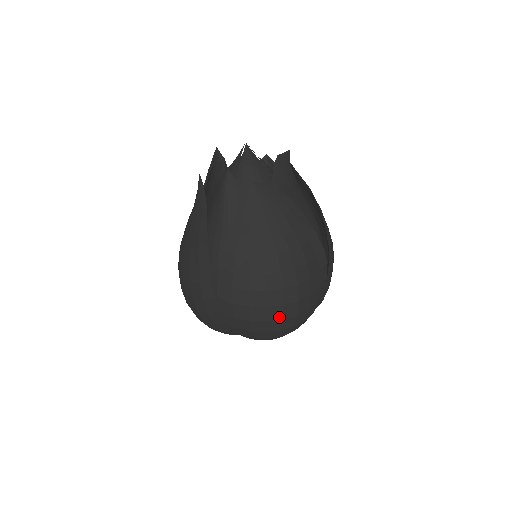
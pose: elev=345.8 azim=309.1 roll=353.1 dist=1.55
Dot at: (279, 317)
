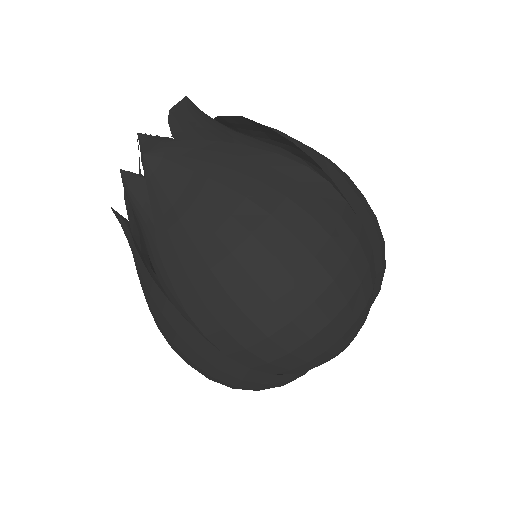
Dot at: (305, 302)
